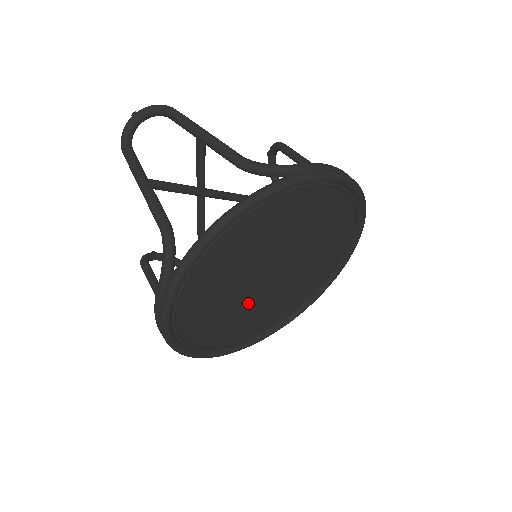
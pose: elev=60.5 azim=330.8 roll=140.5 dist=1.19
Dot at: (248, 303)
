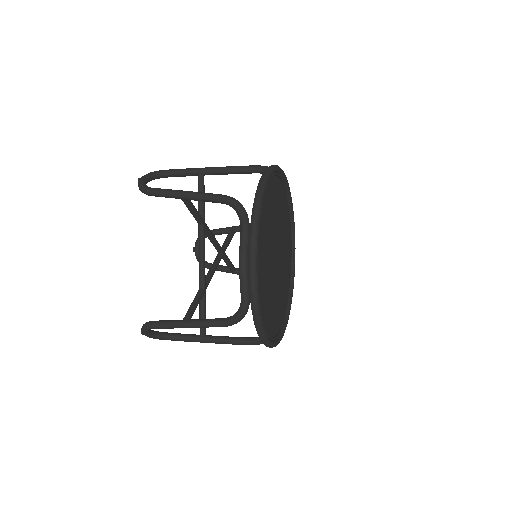
Dot at: (271, 282)
